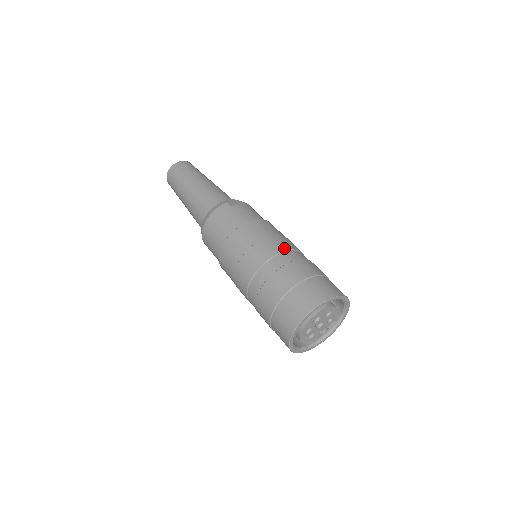
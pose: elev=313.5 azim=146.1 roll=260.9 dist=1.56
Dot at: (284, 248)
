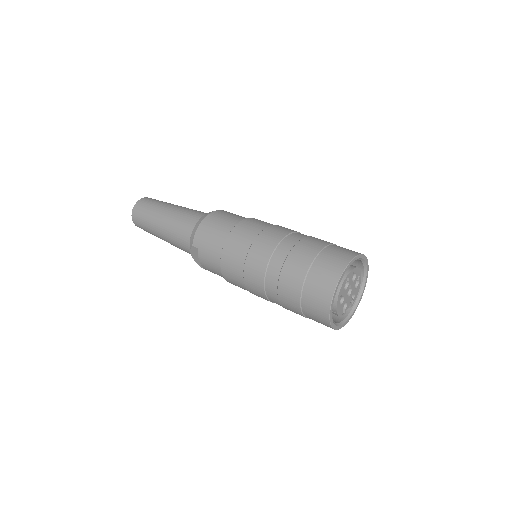
Dot at: occluded
